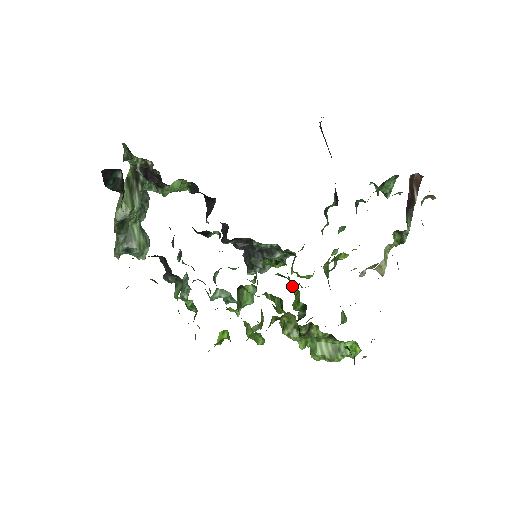
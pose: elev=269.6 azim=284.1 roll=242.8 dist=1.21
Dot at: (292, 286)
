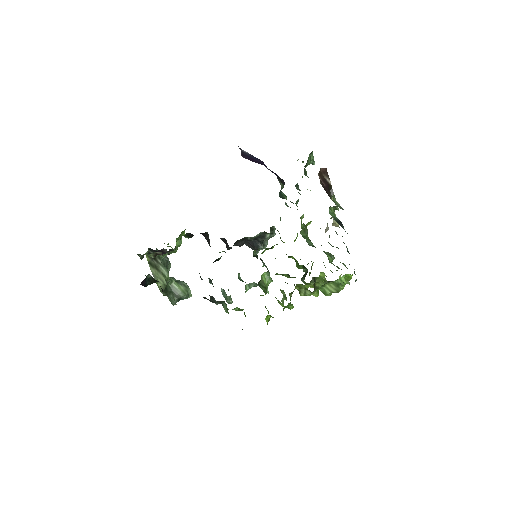
Dot at: (289, 257)
